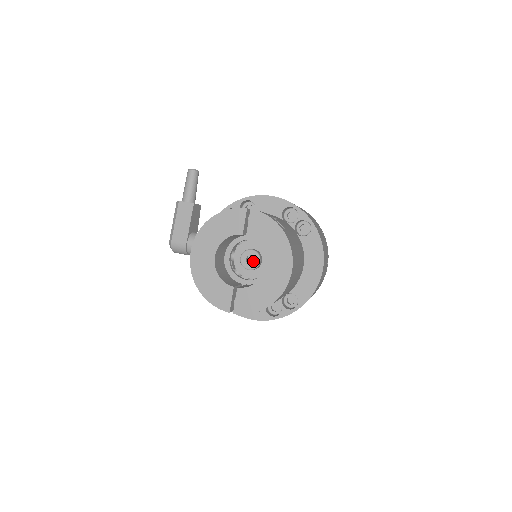
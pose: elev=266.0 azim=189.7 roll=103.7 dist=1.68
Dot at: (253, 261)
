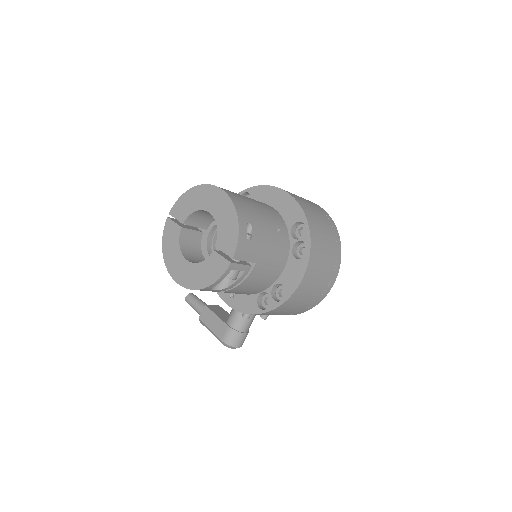
Dot at: occluded
